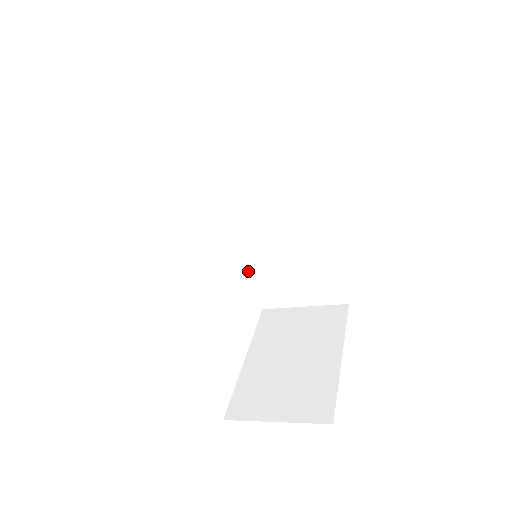
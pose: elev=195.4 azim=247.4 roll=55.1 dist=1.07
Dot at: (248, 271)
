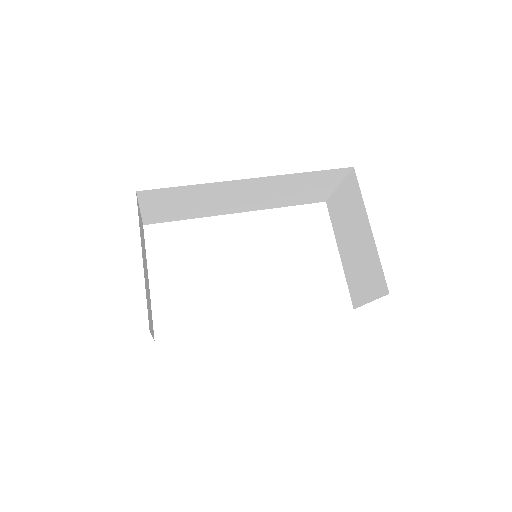
Dot at: occluded
